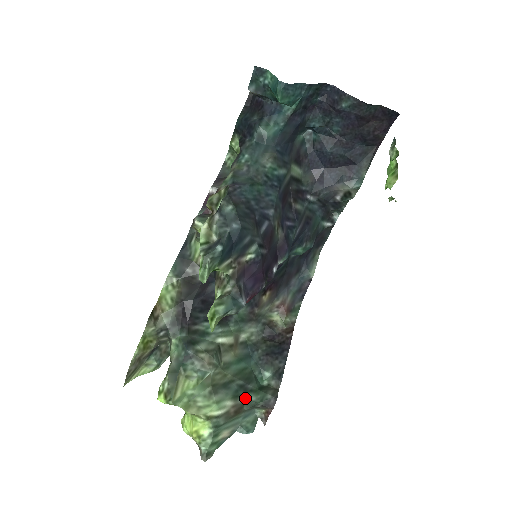
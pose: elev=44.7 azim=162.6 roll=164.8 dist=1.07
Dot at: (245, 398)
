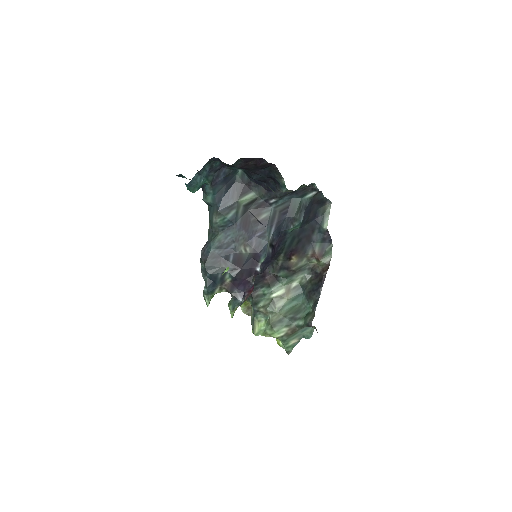
Dot at: (296, 324)
